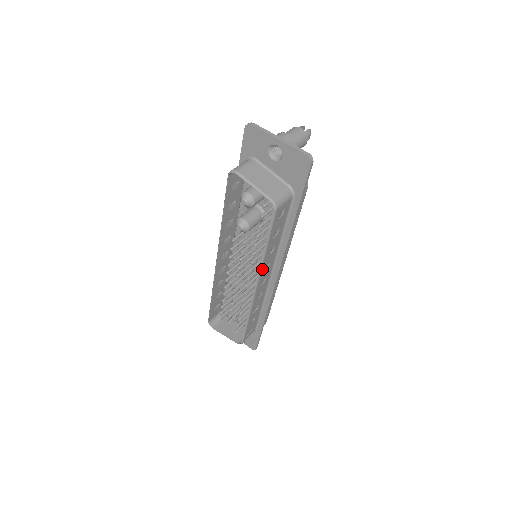
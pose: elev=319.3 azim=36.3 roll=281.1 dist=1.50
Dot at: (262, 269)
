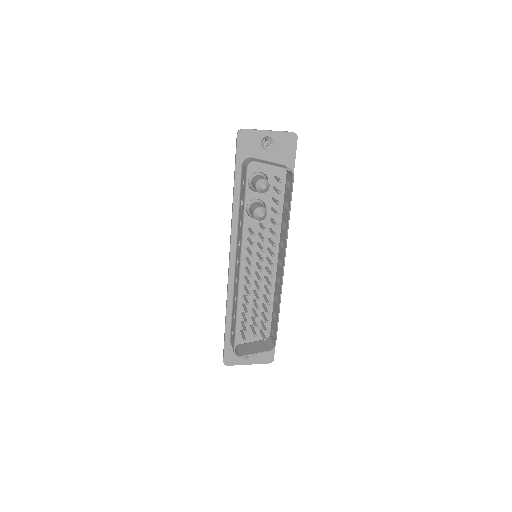
Dot at: (286, 244)
